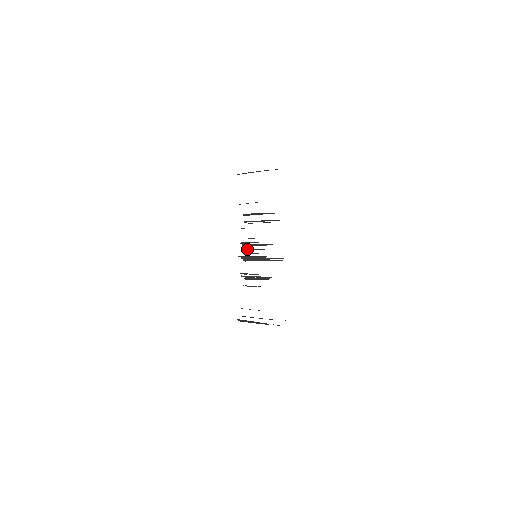
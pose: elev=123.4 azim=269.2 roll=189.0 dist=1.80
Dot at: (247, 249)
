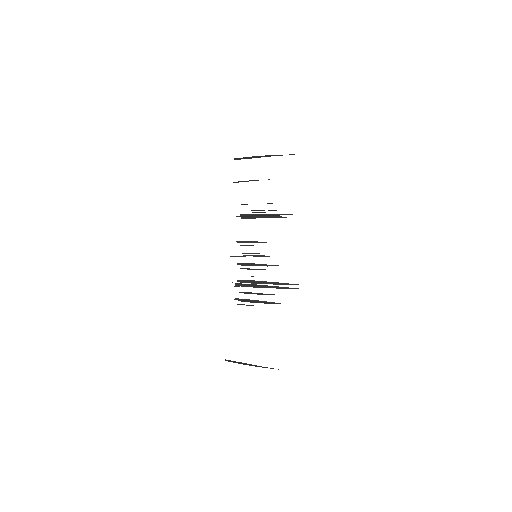
Dot at: (244, 255)
